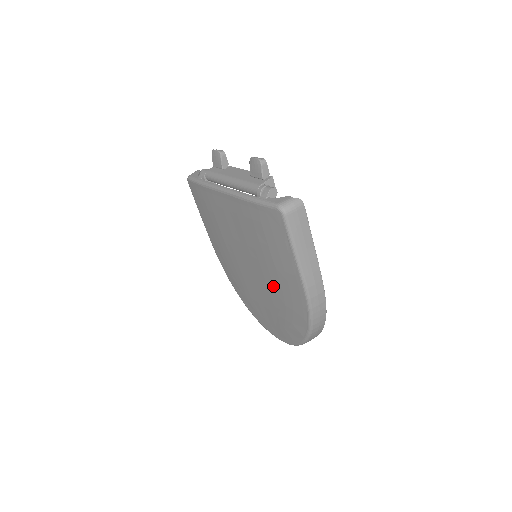
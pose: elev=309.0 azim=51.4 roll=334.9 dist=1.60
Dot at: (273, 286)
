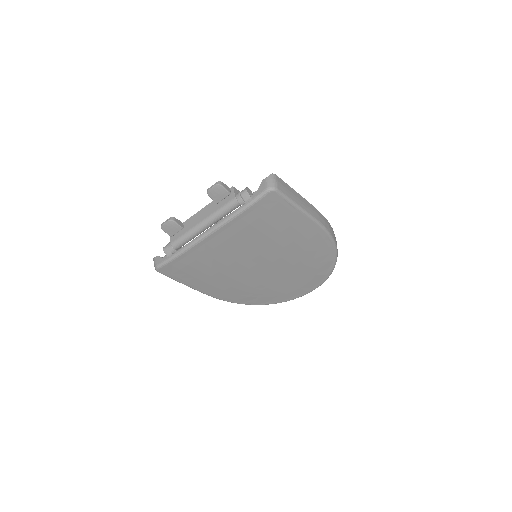
Dot at: (291, 254)
